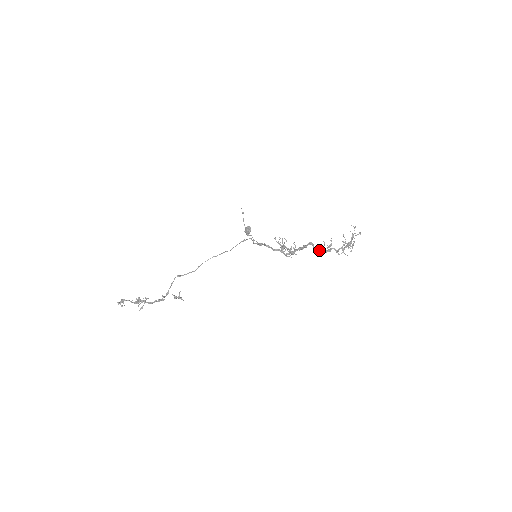
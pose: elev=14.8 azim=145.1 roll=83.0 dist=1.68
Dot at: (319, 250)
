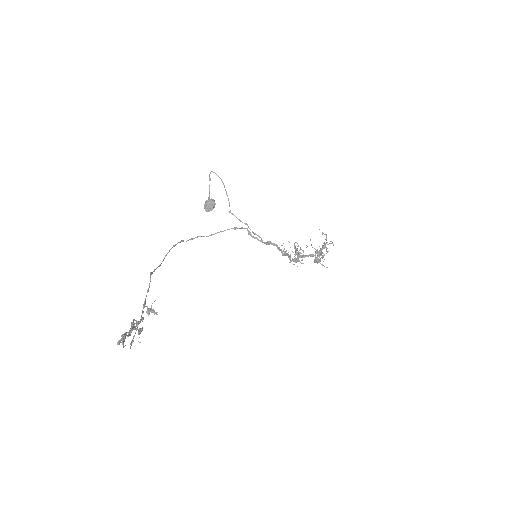
Dot at: (316, 260)
